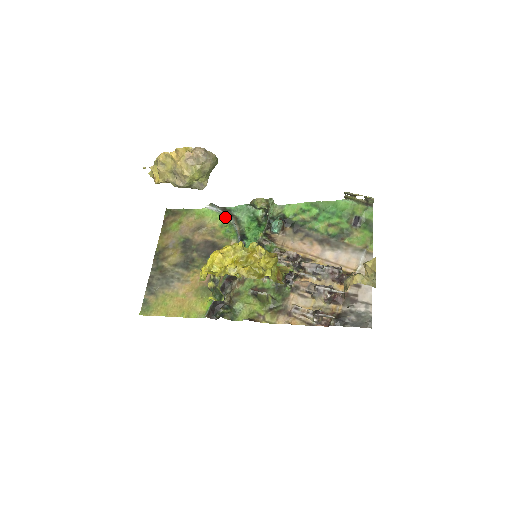
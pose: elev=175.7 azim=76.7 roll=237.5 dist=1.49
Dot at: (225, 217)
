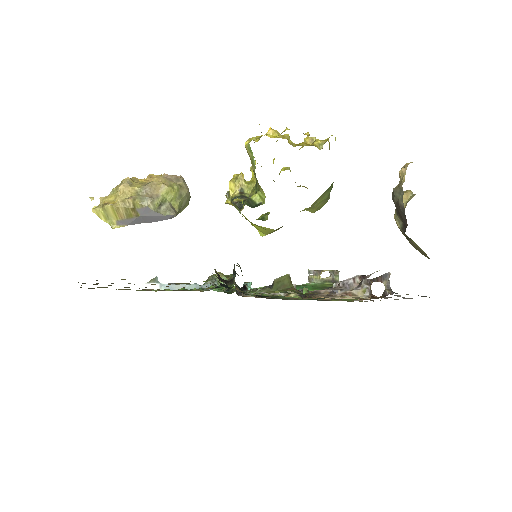
Dot at: occluded
